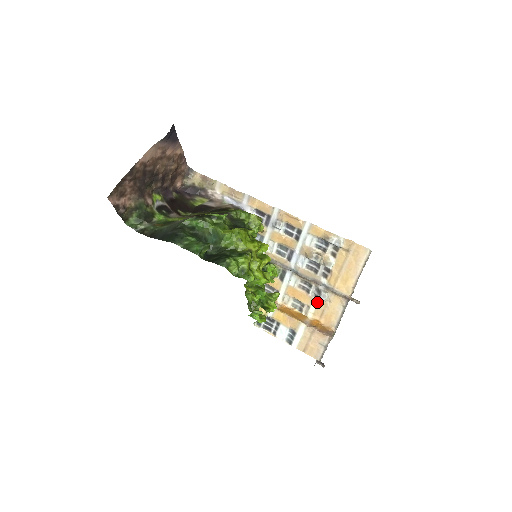
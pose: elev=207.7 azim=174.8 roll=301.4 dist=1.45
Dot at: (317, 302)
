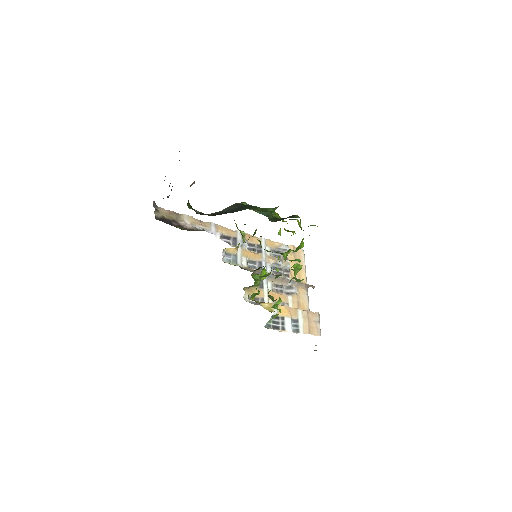
Dot at: (291, 297)
